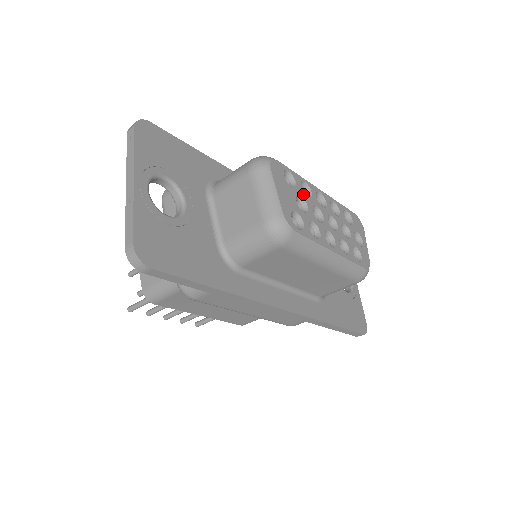
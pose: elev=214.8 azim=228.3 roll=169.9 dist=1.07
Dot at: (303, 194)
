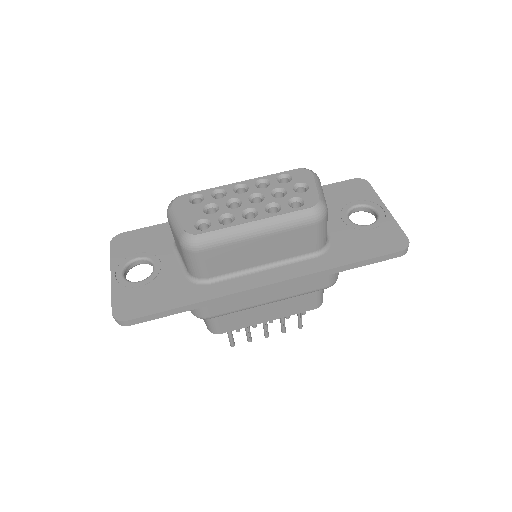
Dot at: (214, 200)
